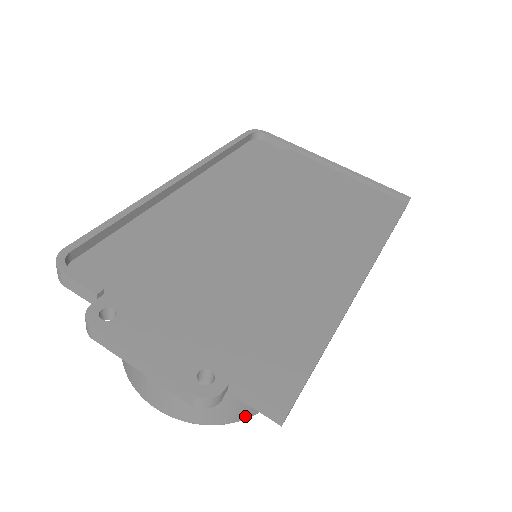
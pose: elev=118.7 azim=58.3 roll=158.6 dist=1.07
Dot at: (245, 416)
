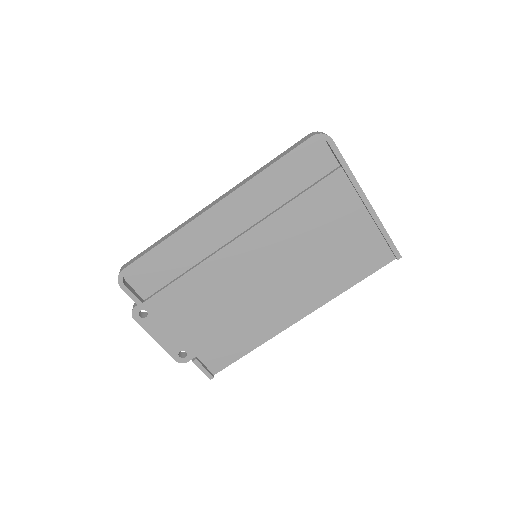
Dot at: occluded
